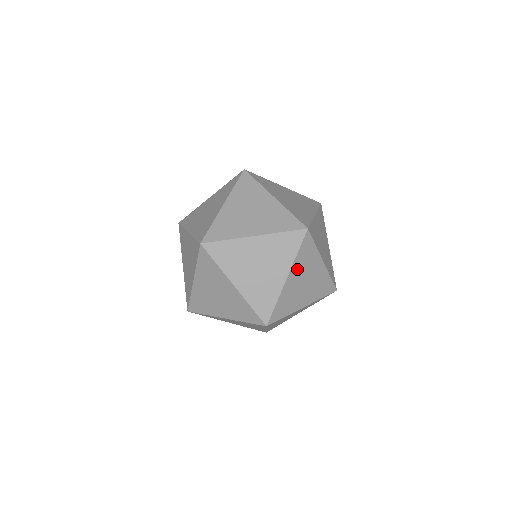
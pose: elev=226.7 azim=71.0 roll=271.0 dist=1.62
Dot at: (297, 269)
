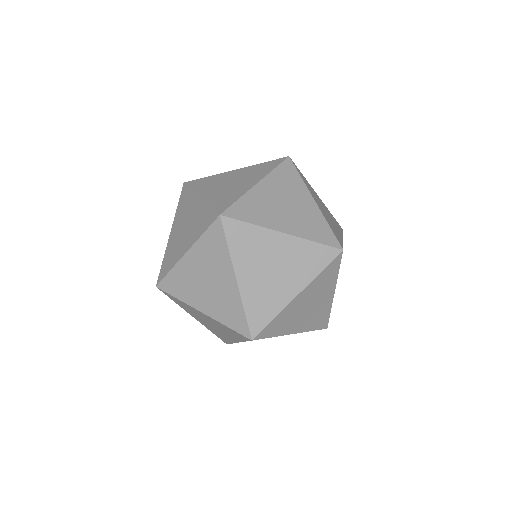
Dot at: (273, 184)
